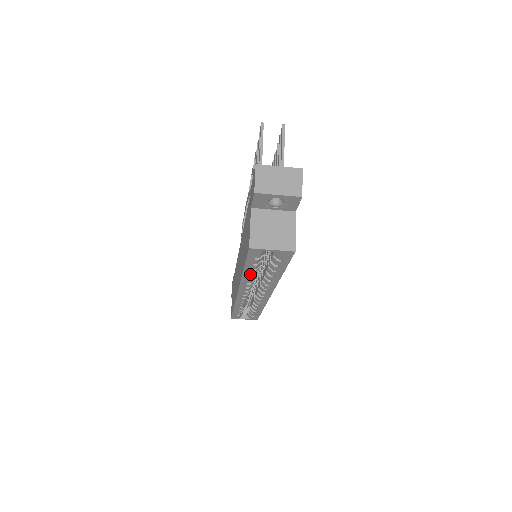
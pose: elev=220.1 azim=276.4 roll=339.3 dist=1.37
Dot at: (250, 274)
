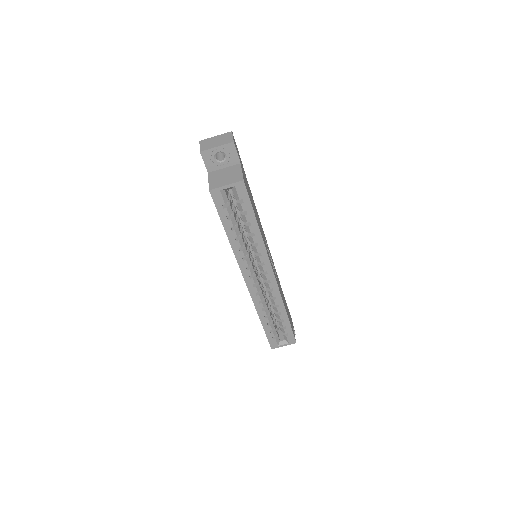
Dot at: (236, 240)
